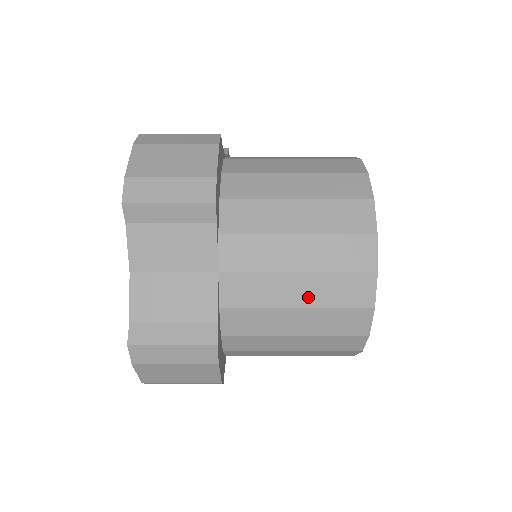
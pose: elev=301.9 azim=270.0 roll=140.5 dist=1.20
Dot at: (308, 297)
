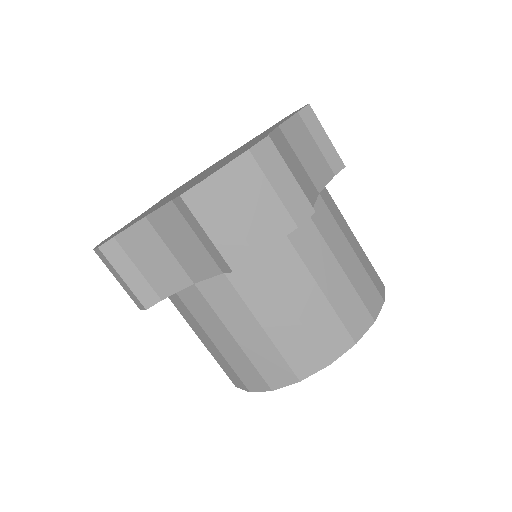
Dot at: (225, 349)
